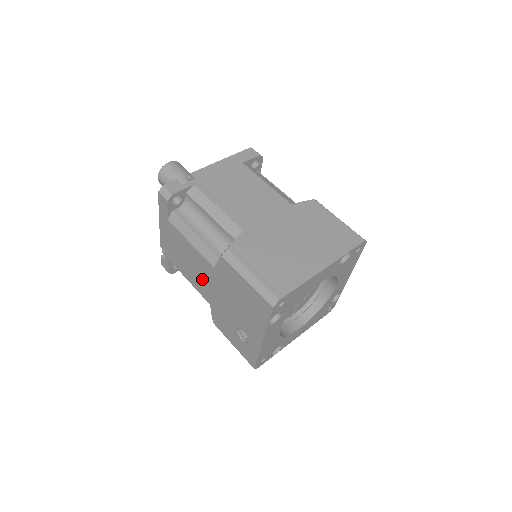
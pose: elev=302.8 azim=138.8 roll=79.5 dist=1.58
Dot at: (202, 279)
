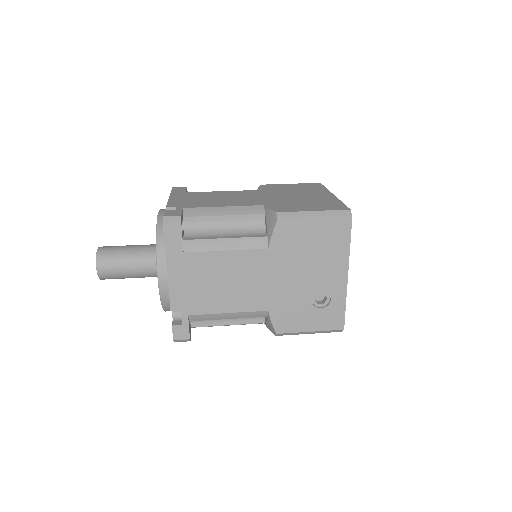
Dot at: (251, 285)
